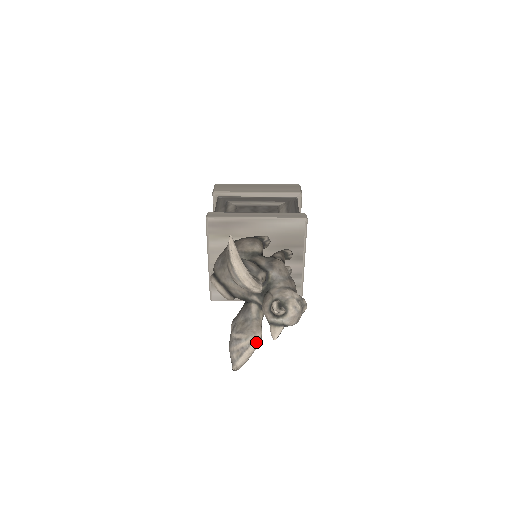
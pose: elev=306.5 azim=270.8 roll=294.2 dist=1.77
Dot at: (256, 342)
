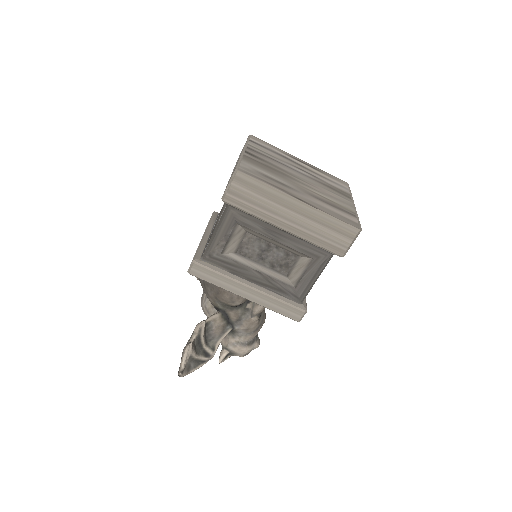
Dot at: occluded
